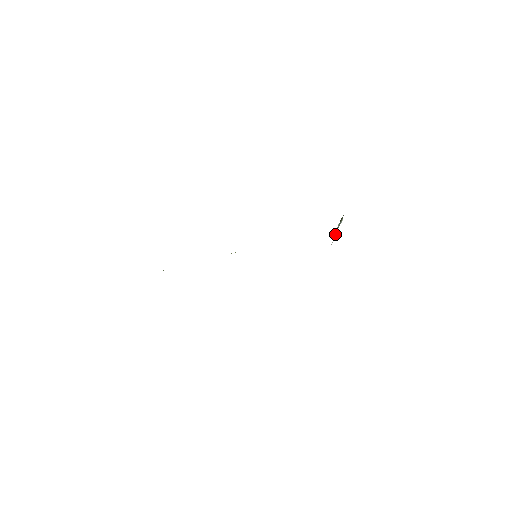
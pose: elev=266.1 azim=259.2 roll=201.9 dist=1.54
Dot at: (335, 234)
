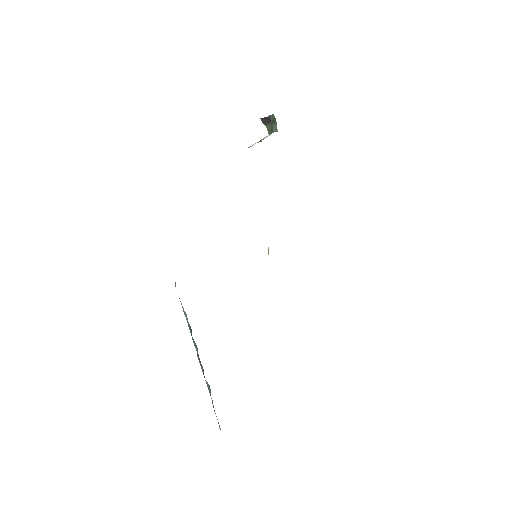
Dot at: (262, 139)
